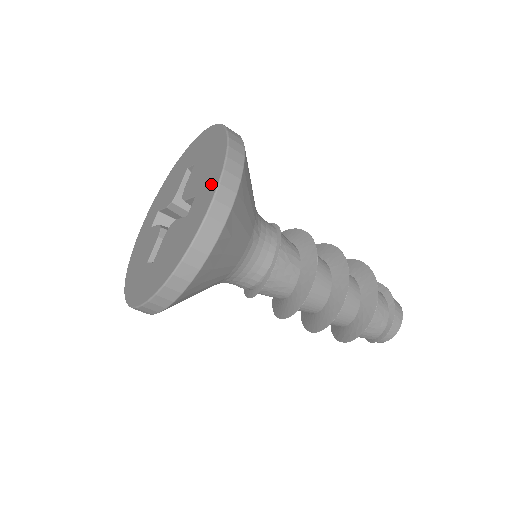
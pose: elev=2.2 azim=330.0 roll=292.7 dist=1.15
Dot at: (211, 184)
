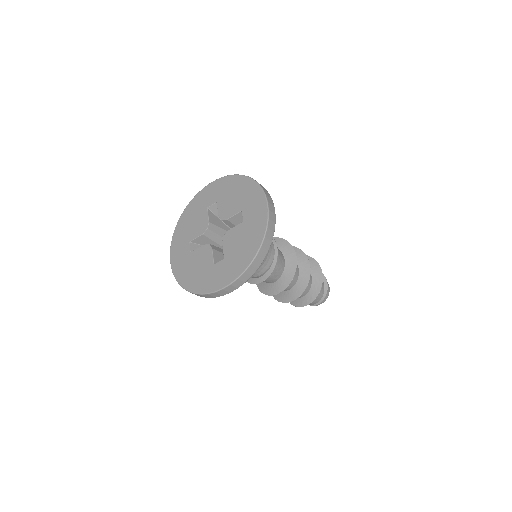
Dot at: (256, 198)
